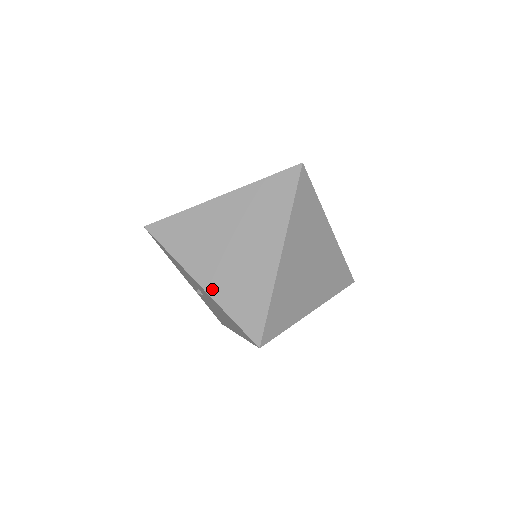
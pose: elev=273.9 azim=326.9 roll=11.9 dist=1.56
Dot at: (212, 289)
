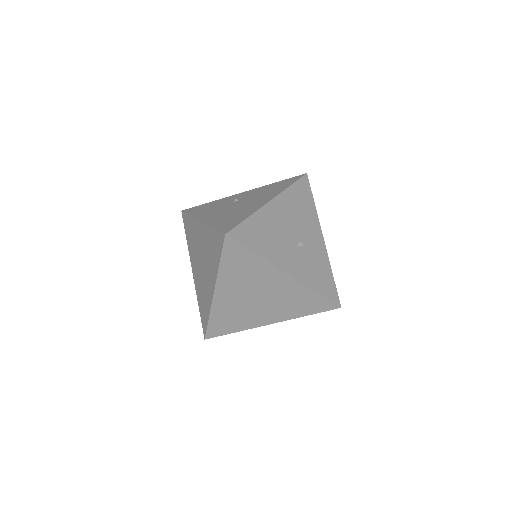
Dot at: (195, 283)
